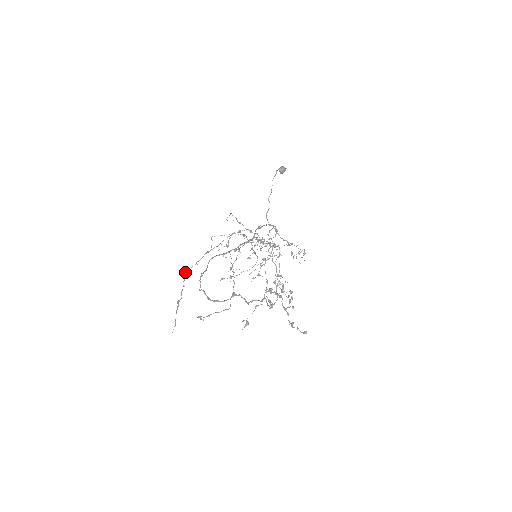
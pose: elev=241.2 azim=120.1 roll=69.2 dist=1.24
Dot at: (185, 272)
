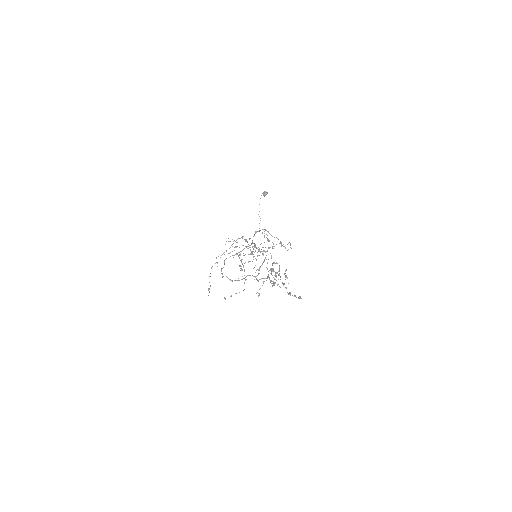
Dot at: occluded
